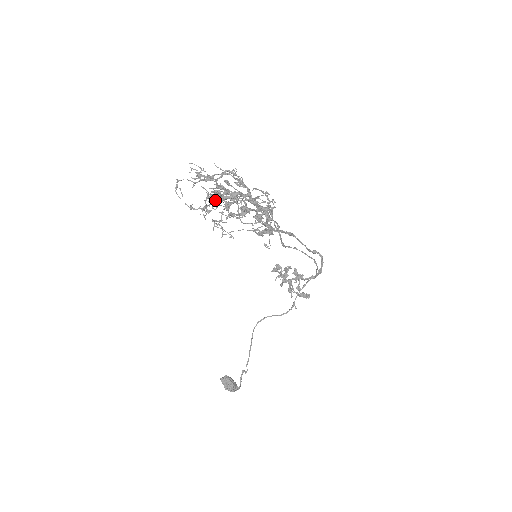
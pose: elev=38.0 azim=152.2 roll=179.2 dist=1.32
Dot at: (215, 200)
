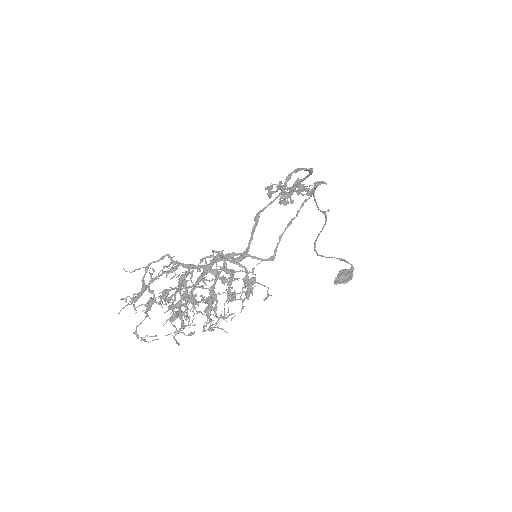
Dot at: occluded
